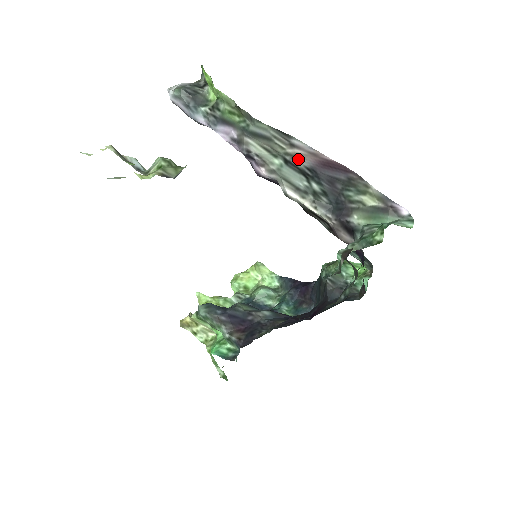
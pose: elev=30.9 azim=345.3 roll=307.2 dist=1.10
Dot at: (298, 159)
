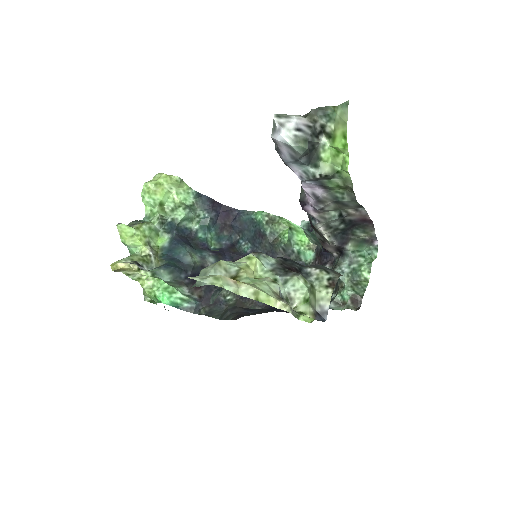
Dot at: (350, 216)
